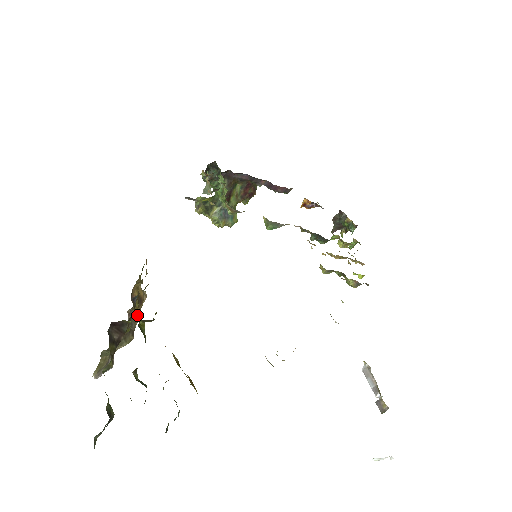
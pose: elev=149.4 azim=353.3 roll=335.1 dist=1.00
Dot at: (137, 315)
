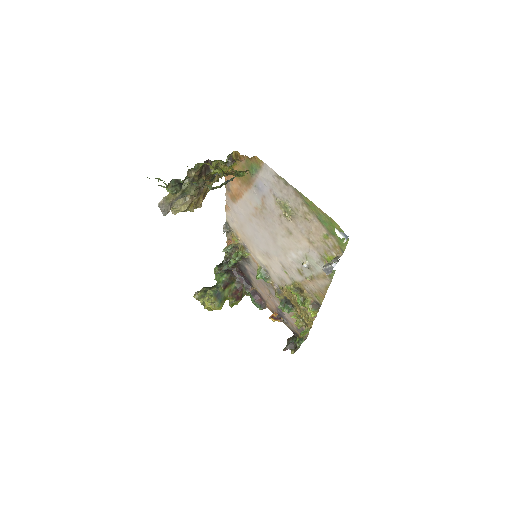
Dot at: (195, 204)
